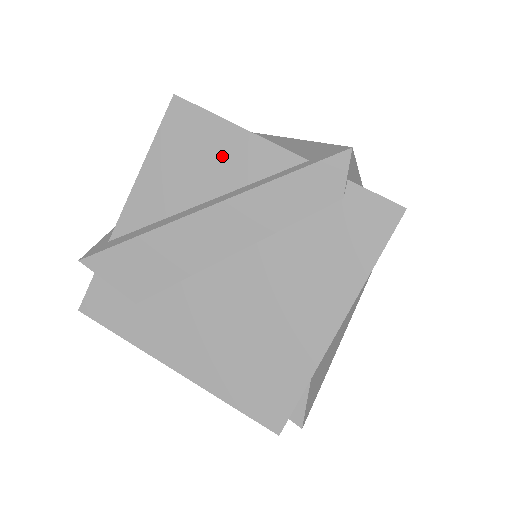
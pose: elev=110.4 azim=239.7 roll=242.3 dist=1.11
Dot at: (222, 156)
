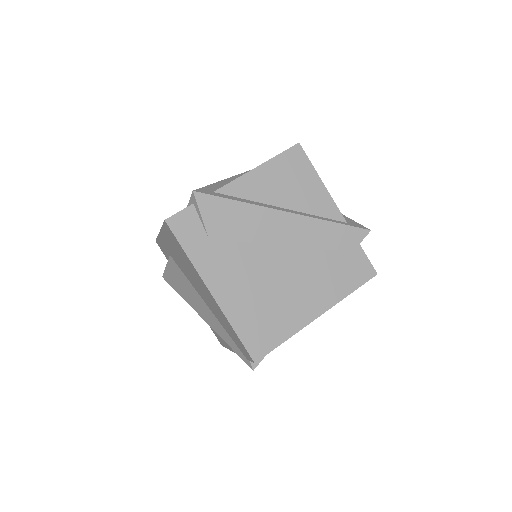
Dot at: (307, 191)
